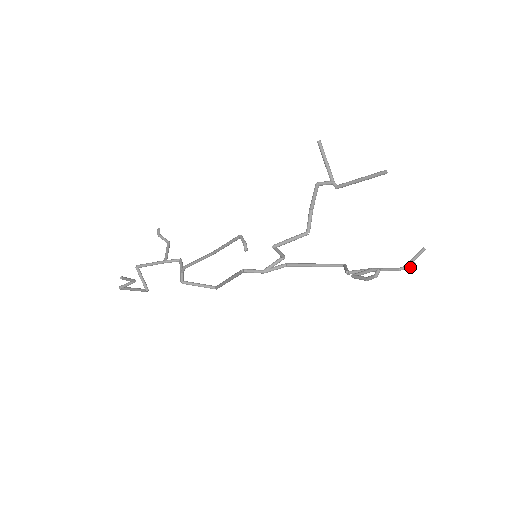
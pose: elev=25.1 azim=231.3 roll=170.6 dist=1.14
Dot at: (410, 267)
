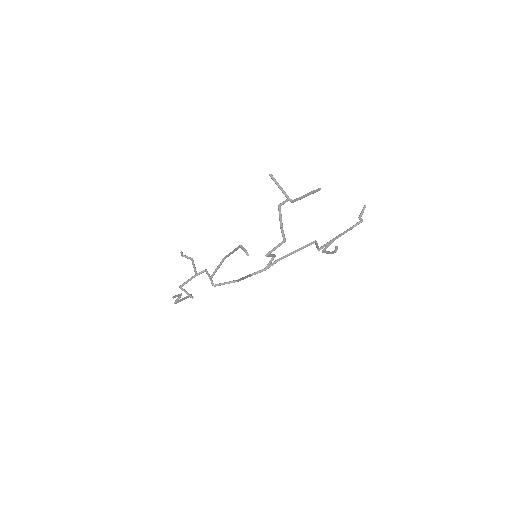
Dot at: (359, 223)
